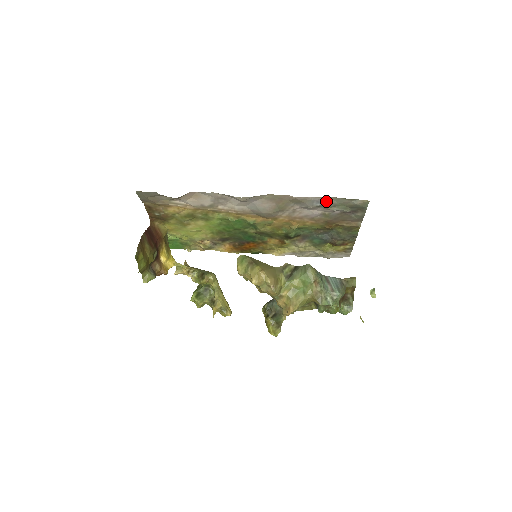
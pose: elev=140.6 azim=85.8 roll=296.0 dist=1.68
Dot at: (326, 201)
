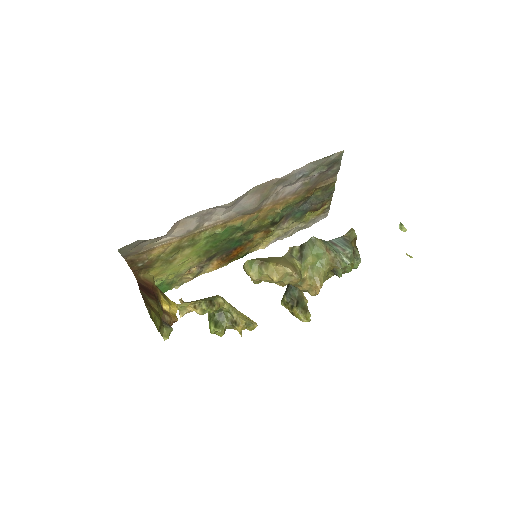
Dot at: (307, 169)
